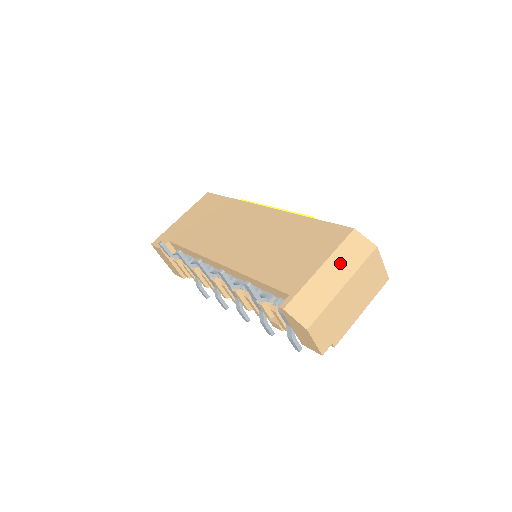
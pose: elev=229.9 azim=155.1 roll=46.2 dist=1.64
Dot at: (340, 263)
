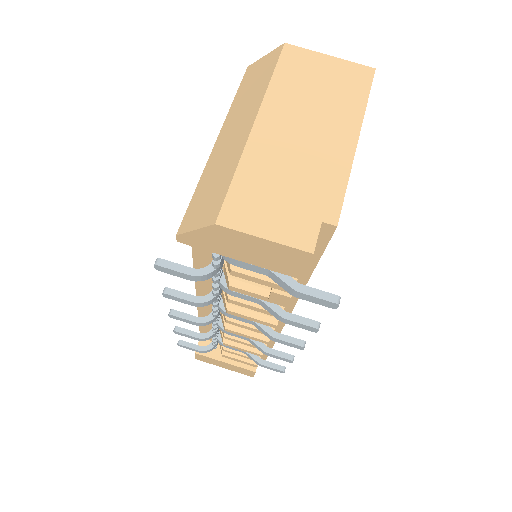
Dot at: (240, 110)
